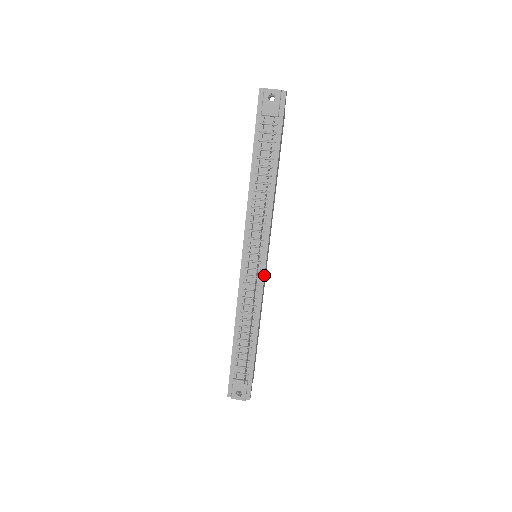
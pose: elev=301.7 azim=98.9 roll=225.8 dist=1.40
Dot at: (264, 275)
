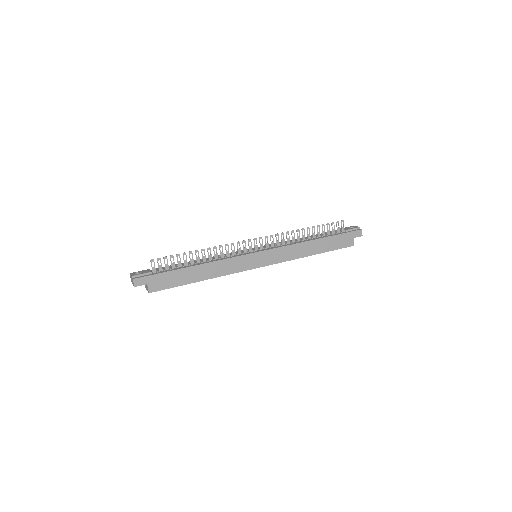
Dot at: (247, 254)
